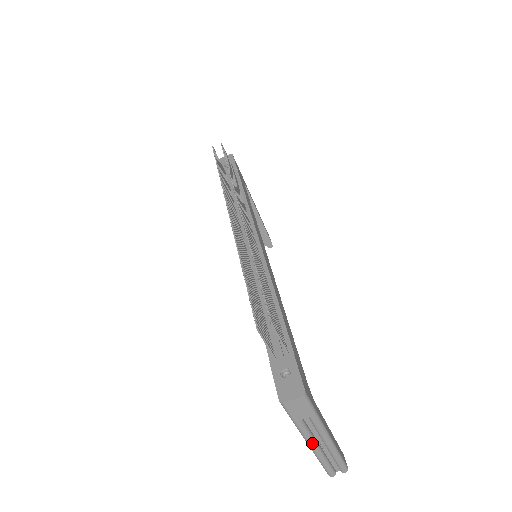
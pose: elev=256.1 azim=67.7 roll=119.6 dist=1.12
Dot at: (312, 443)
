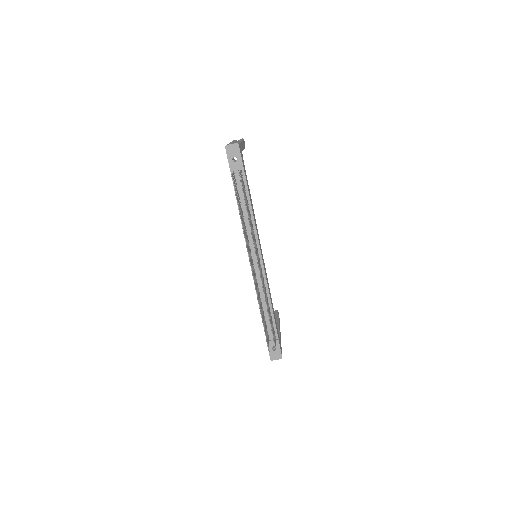
Dot at: occluded
